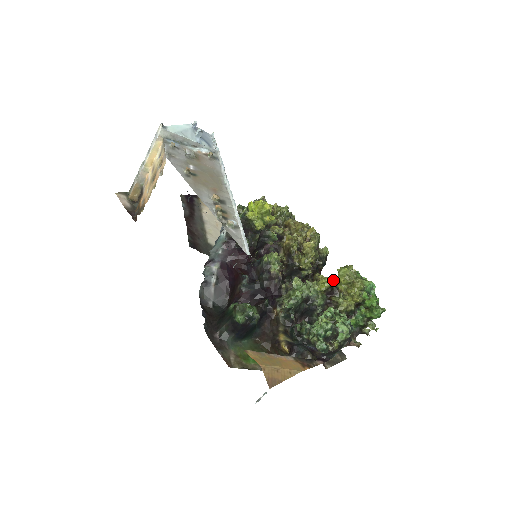
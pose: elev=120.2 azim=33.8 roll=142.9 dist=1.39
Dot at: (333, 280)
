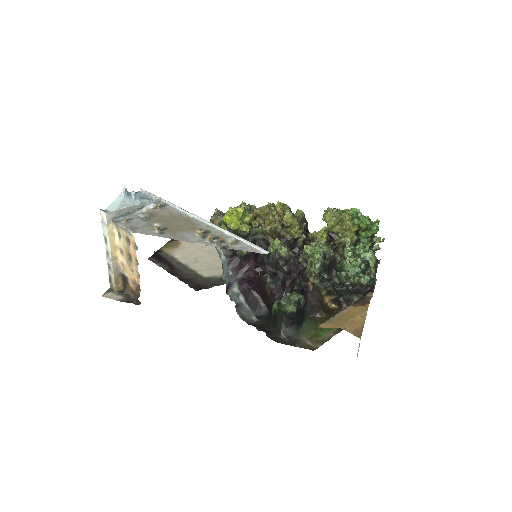
Dot at: (325, 229)
